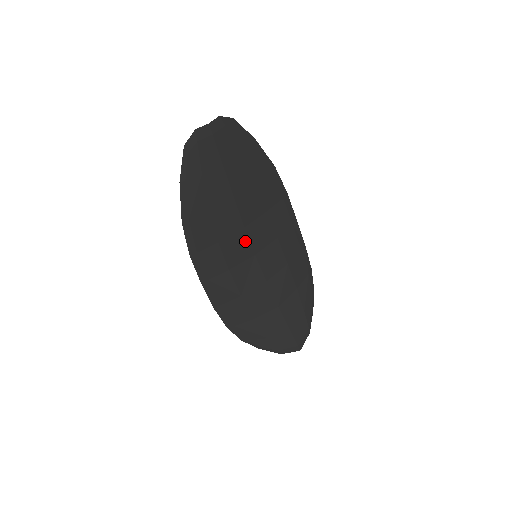
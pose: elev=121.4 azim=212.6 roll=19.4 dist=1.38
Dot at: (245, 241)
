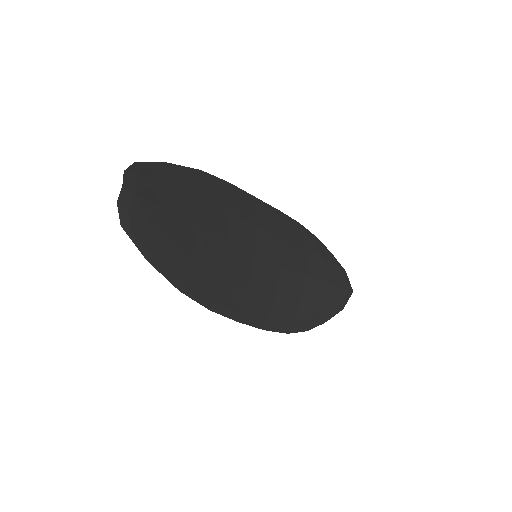
Dot at: (237, 253)
